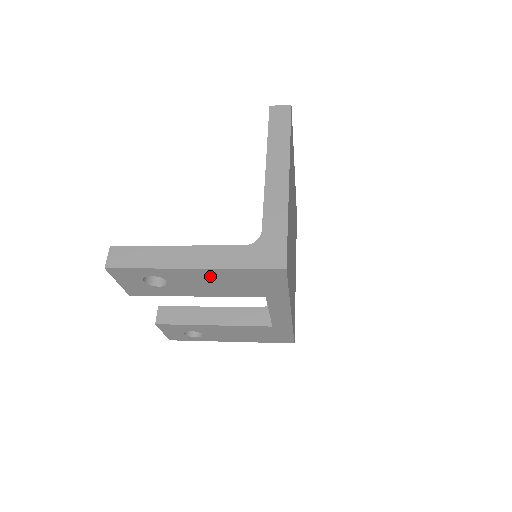
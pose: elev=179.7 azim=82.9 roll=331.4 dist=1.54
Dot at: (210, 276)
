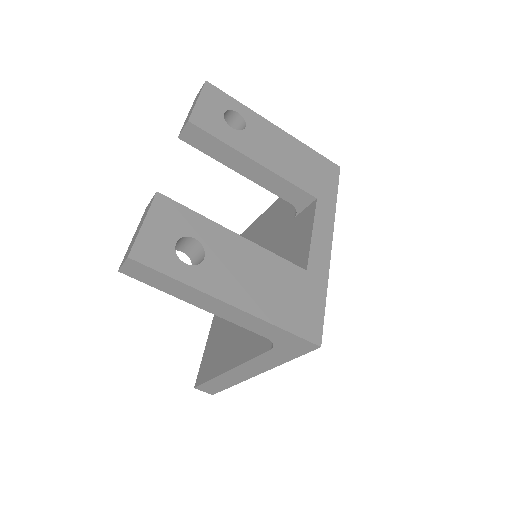
Dot at: (284, 143)
